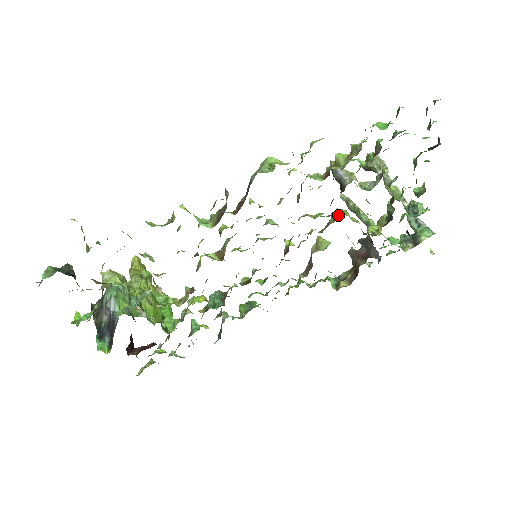
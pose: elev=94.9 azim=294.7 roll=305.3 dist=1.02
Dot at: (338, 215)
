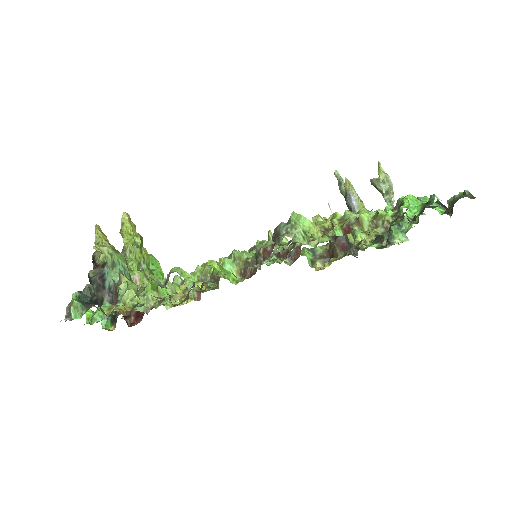
Dot at: occluded
